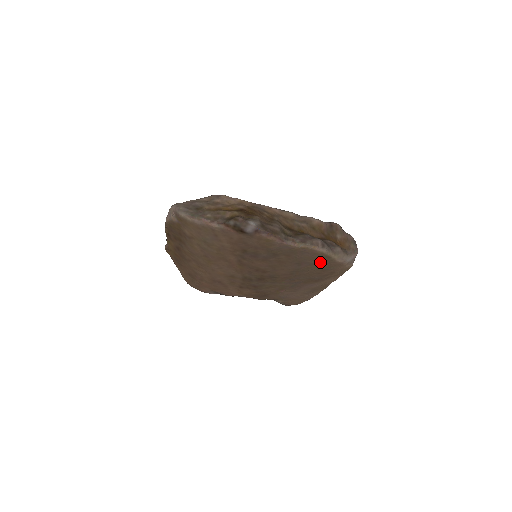
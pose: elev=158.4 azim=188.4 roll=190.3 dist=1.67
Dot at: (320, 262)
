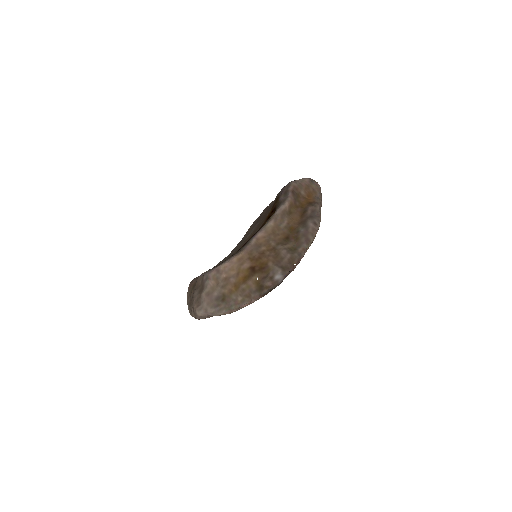
Dot at: occluded
